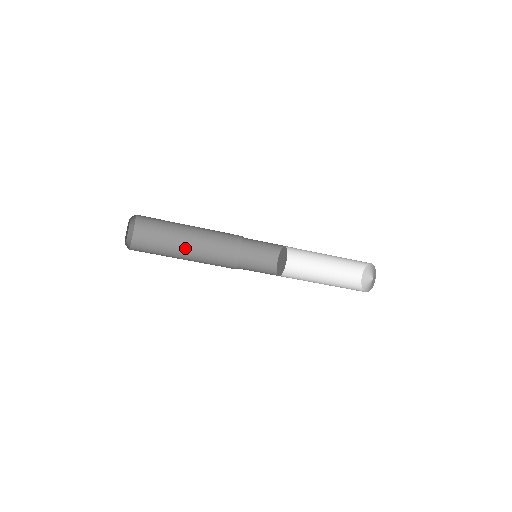
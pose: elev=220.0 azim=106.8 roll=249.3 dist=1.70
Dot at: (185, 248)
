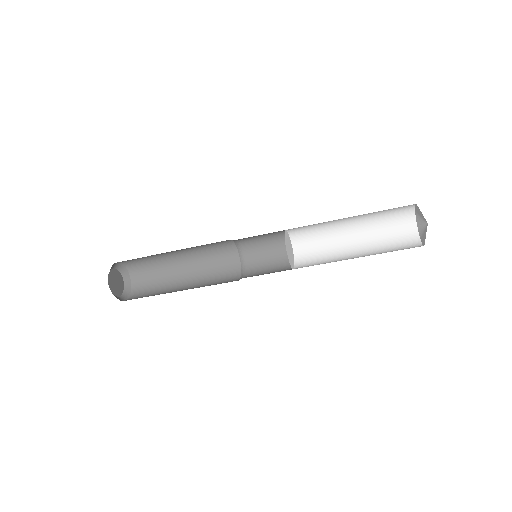
Dot at: (183, 266)
